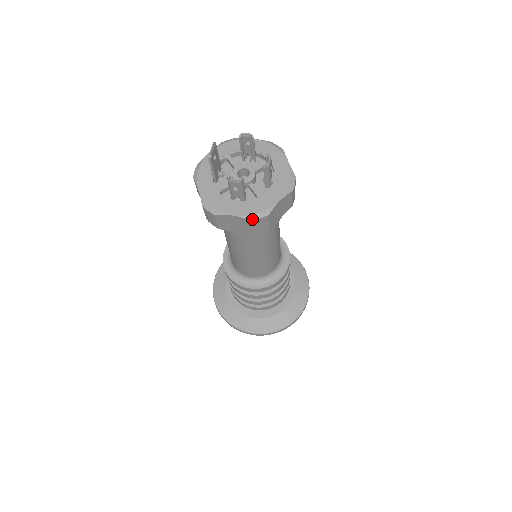
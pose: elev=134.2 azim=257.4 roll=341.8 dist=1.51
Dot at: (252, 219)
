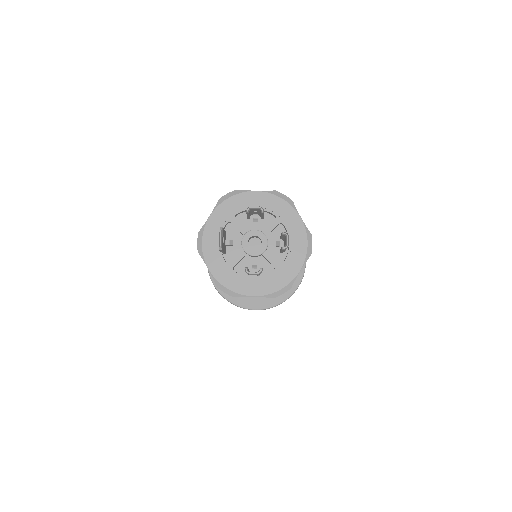
Dot at: (274, 297)
